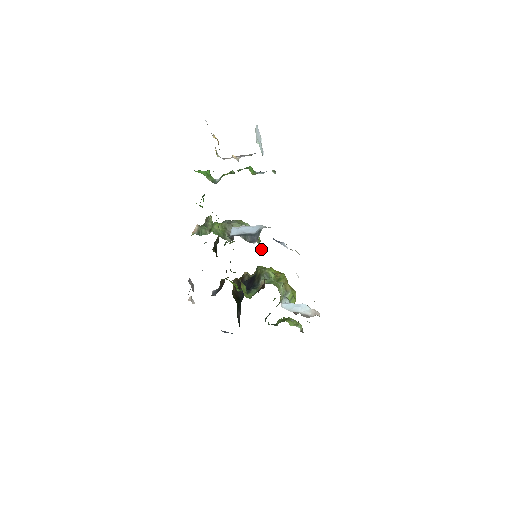
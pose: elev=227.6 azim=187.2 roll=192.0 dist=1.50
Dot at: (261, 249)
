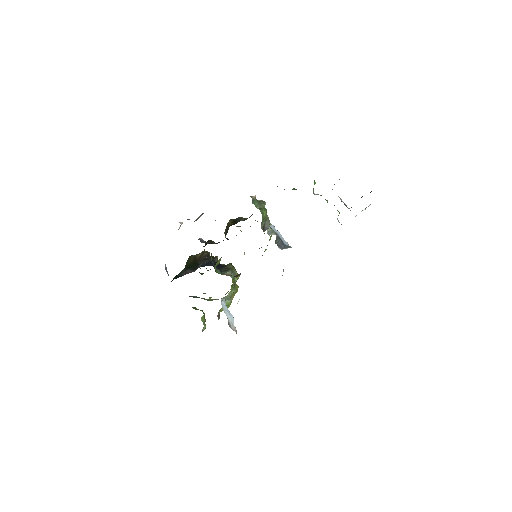
Dot at: occluded
